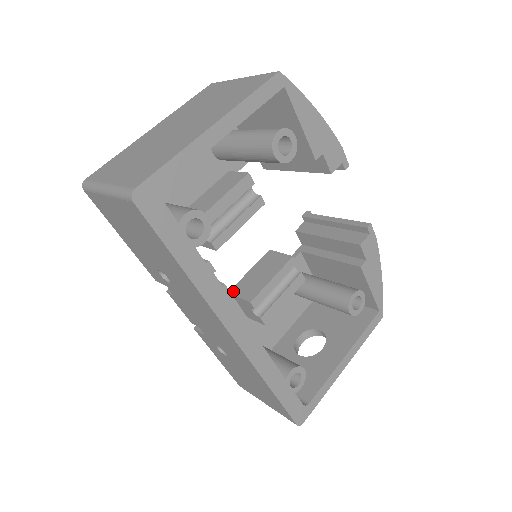
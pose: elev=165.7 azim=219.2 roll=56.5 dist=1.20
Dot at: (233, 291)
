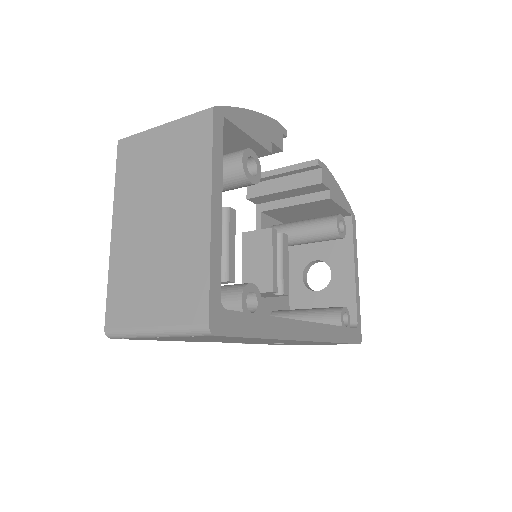
Dot at: occluded
